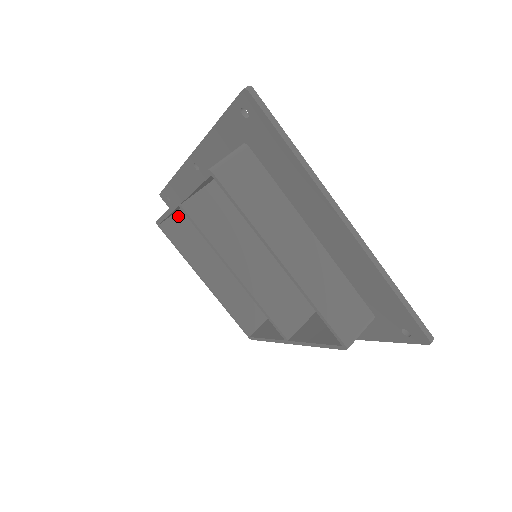
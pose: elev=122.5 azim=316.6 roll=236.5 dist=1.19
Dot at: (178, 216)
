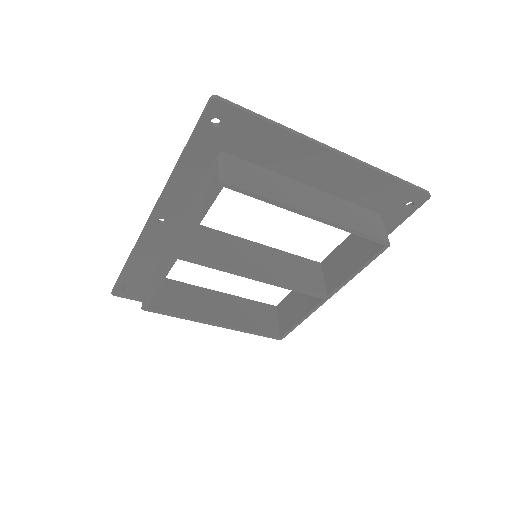
Dot at: occluded
